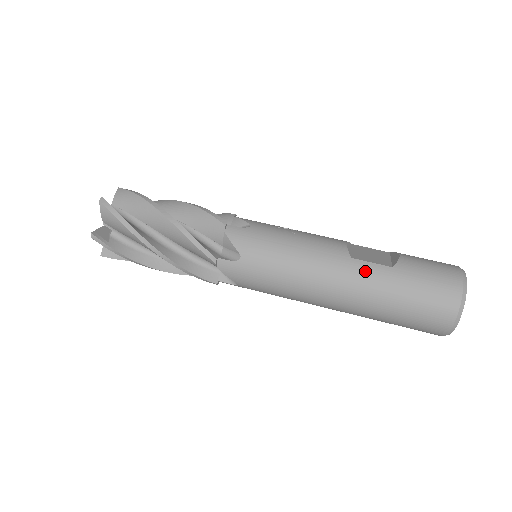
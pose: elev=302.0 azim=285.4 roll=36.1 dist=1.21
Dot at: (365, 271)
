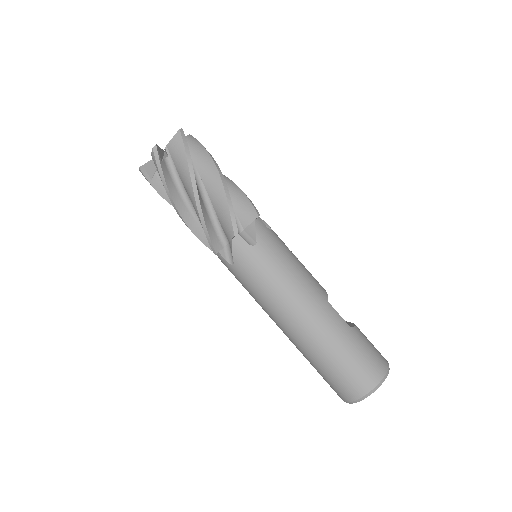
Dot at: (333, 316)
